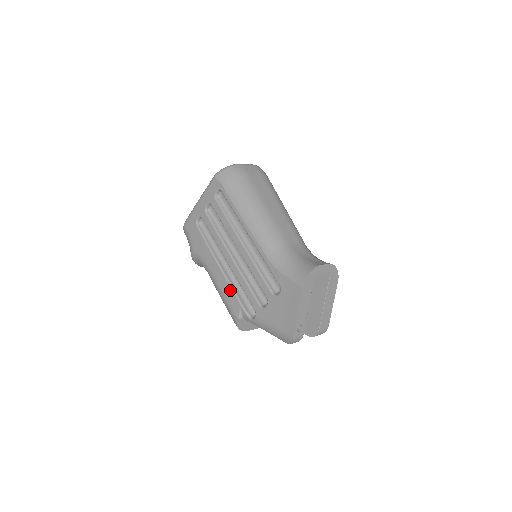
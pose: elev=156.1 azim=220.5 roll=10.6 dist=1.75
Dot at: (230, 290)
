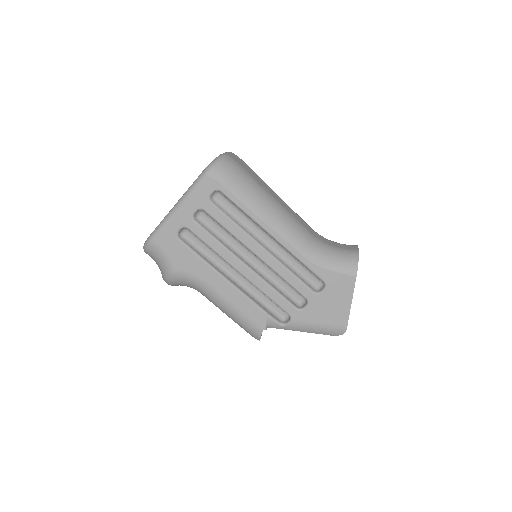
Dot at: (249, 303)
